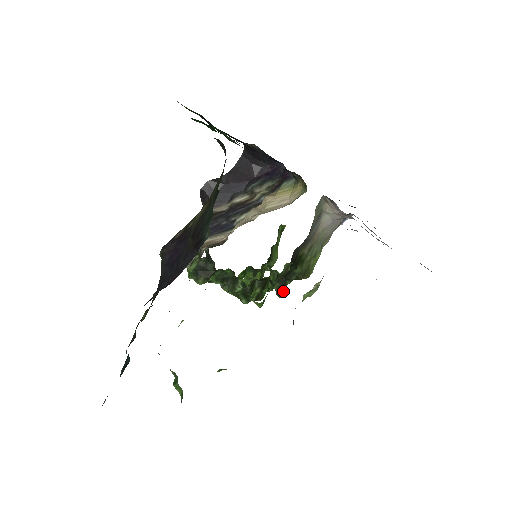
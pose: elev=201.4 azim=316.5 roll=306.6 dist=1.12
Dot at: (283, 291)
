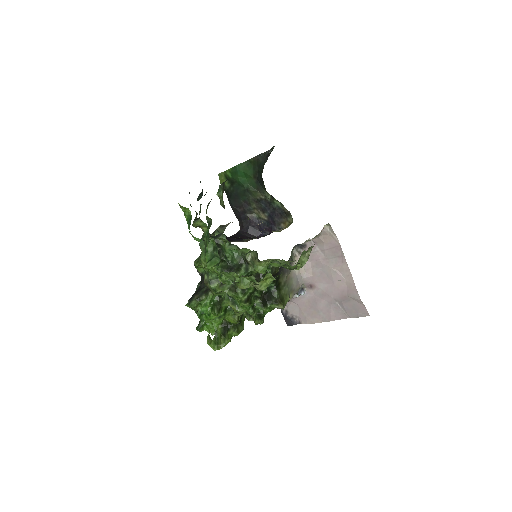
Dot at: (262, 316)
